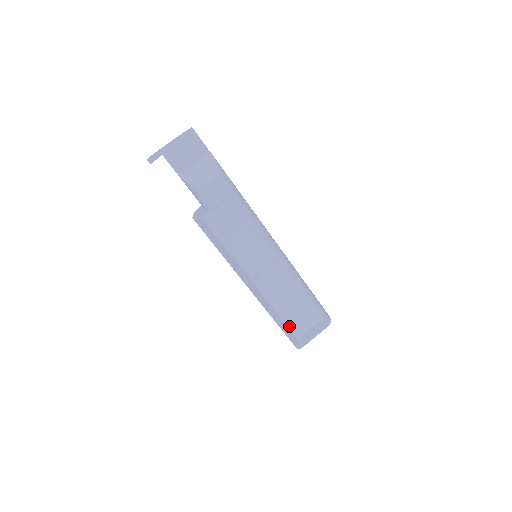
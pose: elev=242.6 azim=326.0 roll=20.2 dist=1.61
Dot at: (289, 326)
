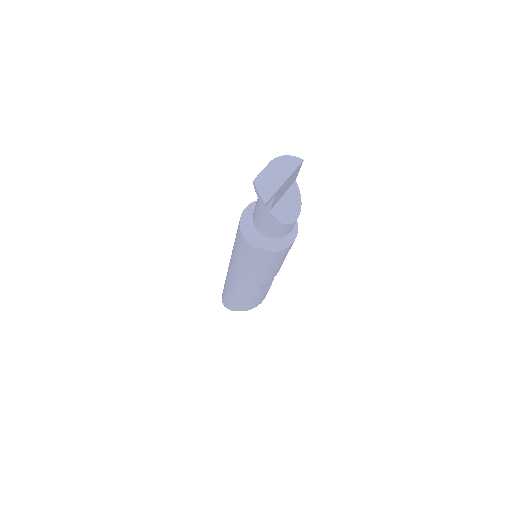
Dot at: (252, 305)
